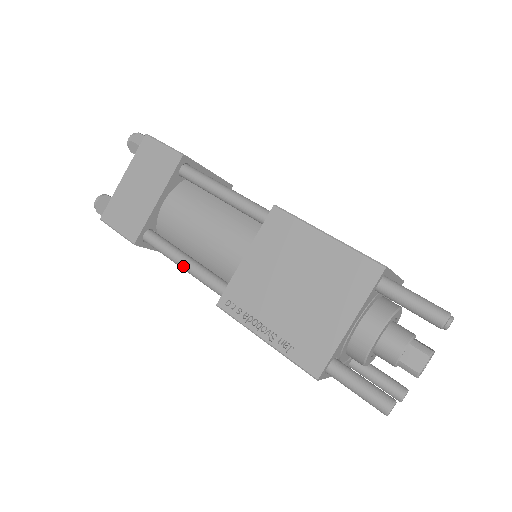
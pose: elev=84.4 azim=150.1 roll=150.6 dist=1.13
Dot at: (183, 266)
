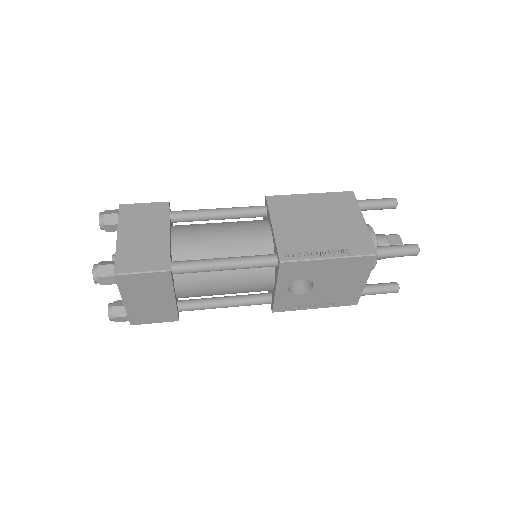
Dot at: (227, 263)
